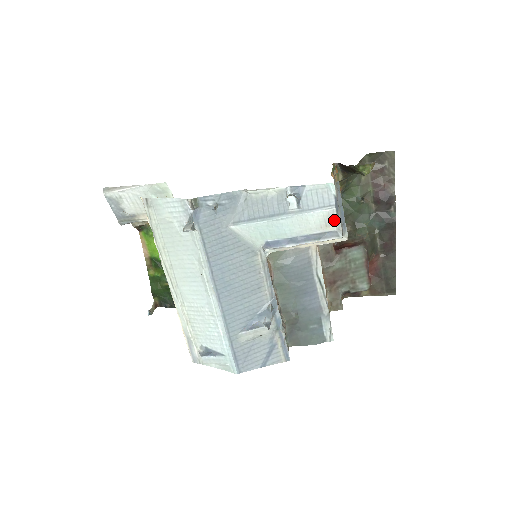
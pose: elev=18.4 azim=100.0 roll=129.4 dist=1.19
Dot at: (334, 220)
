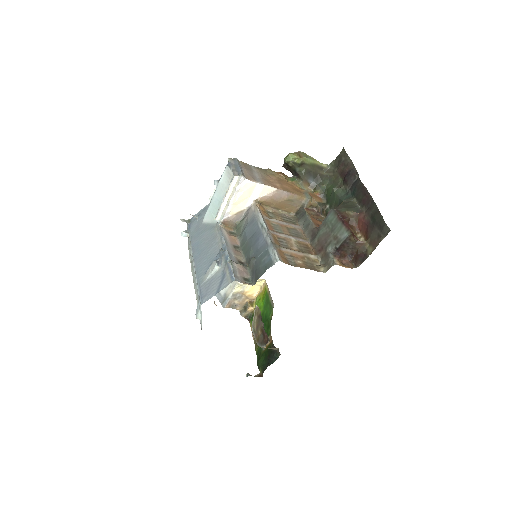
Dot at: (230, 172)
